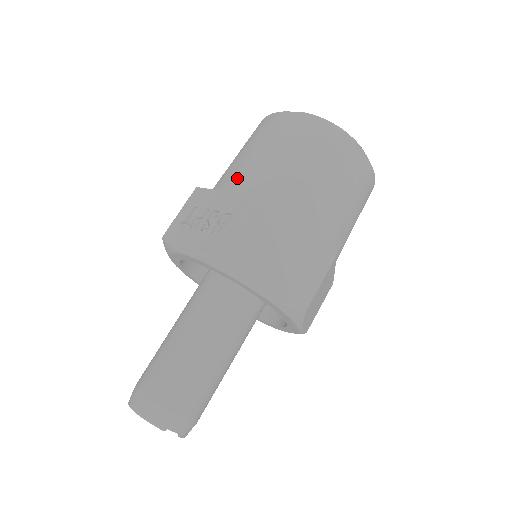
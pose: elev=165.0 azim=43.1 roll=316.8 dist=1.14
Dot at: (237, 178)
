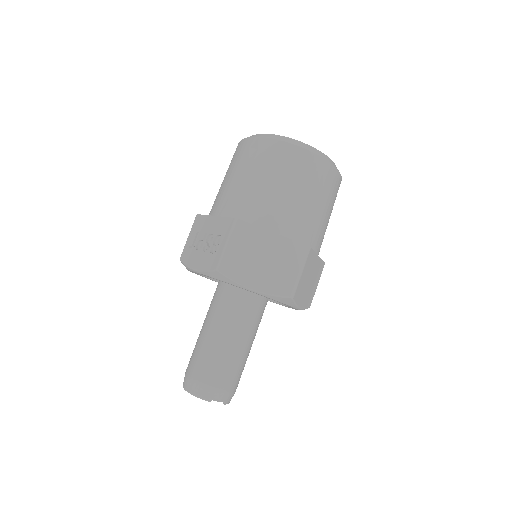
Dot at: (223, 203)
